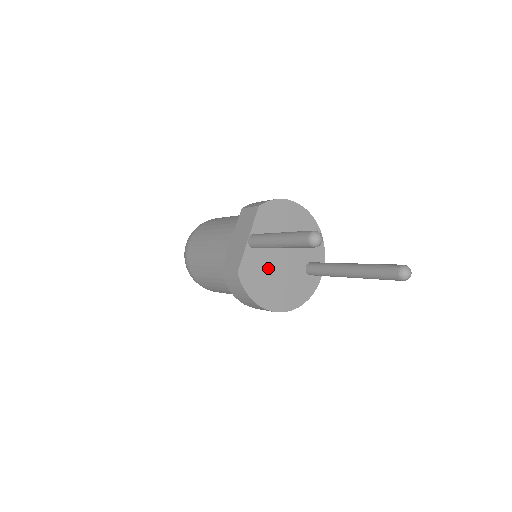
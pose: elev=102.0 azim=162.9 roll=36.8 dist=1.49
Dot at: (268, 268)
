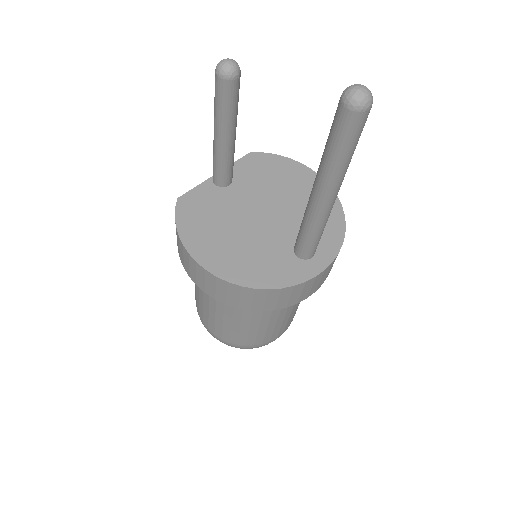
Dot at: (228, 215)
